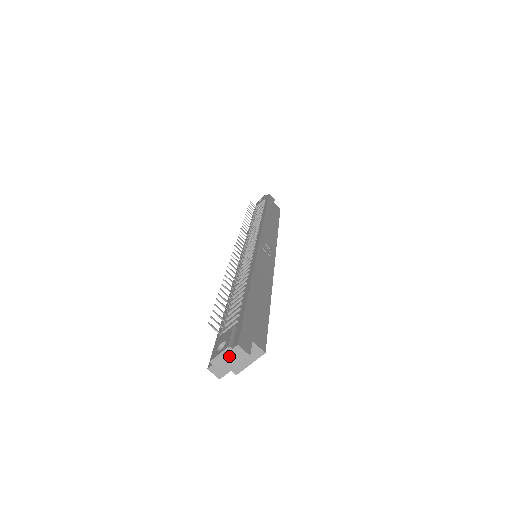
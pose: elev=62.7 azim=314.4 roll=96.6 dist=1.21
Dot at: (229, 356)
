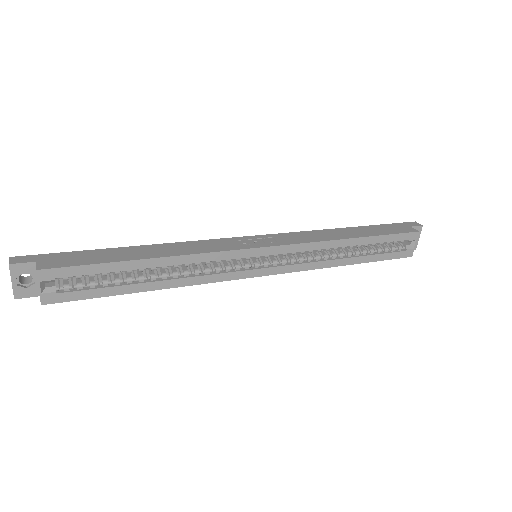
Dot at: occluded
